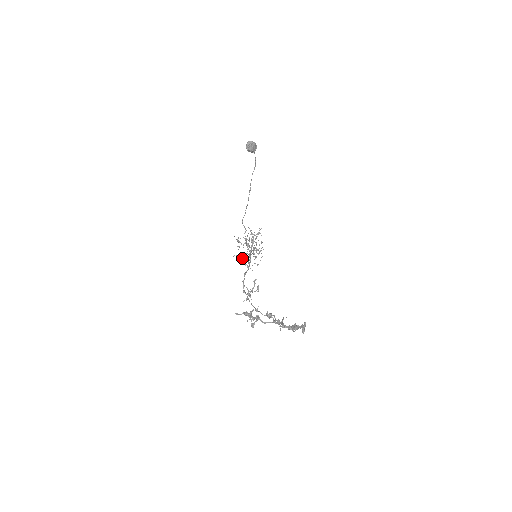
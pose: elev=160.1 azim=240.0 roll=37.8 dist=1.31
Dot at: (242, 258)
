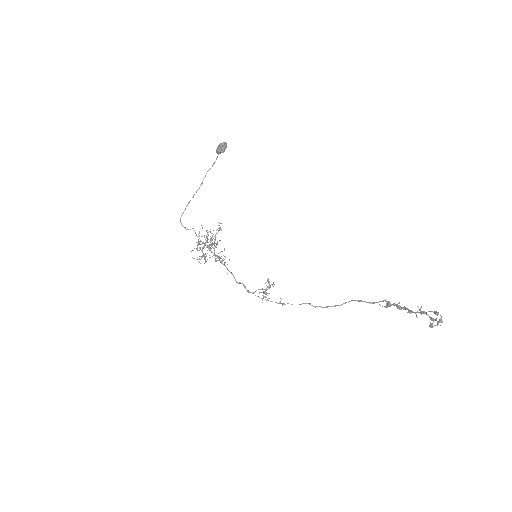
Dot at: (201, 258)
